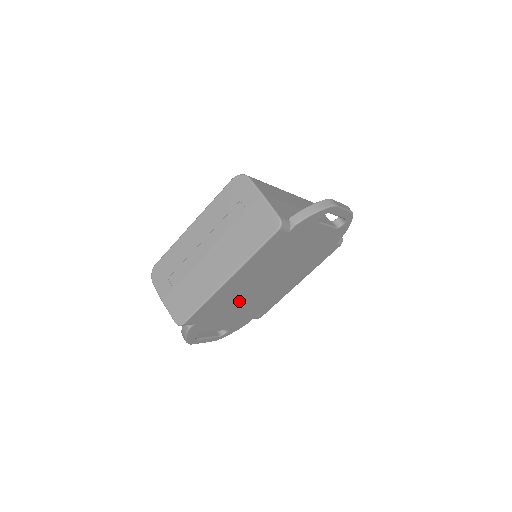
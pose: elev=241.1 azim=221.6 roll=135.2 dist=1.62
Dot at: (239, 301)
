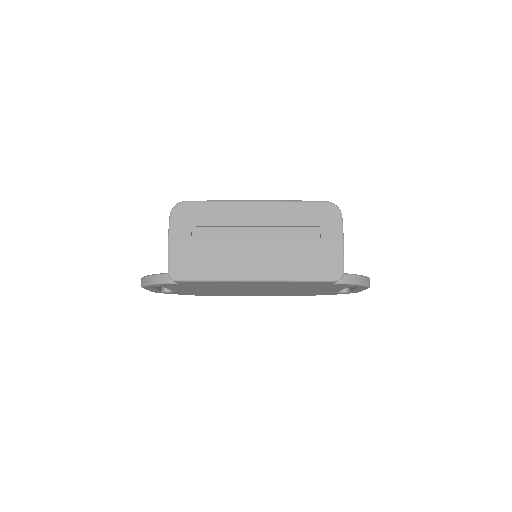
Dot at: (222, 288)
